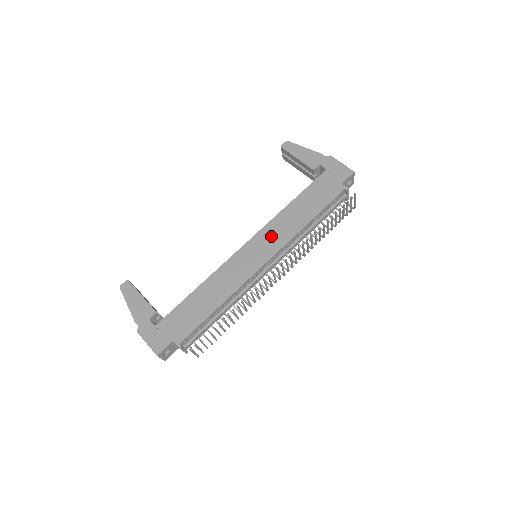
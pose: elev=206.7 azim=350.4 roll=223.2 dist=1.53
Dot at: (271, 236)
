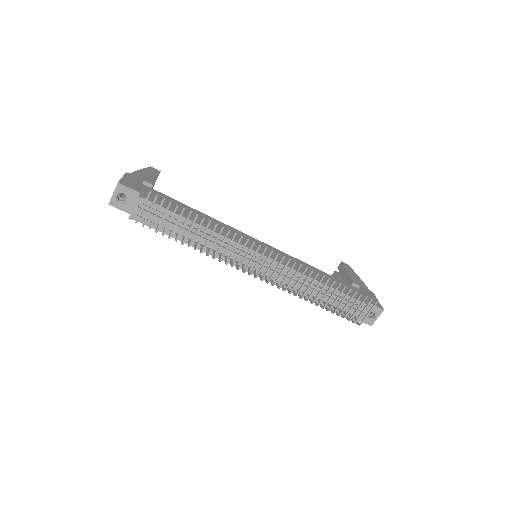
Dot at: occluded
